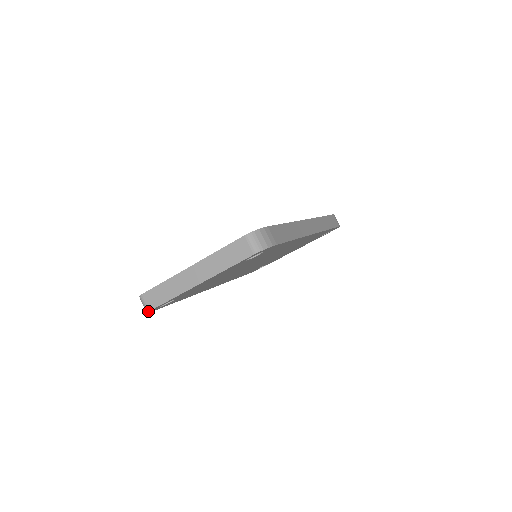
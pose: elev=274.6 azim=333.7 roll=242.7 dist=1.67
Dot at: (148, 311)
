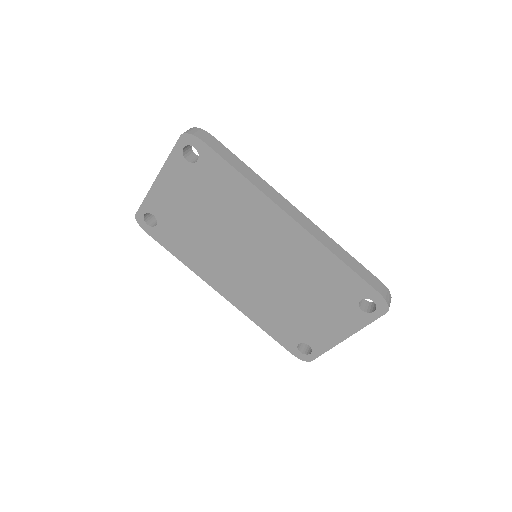
Dot at: (136, 215)
